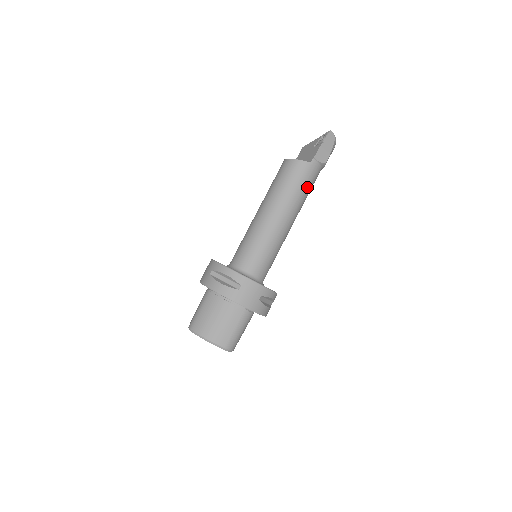
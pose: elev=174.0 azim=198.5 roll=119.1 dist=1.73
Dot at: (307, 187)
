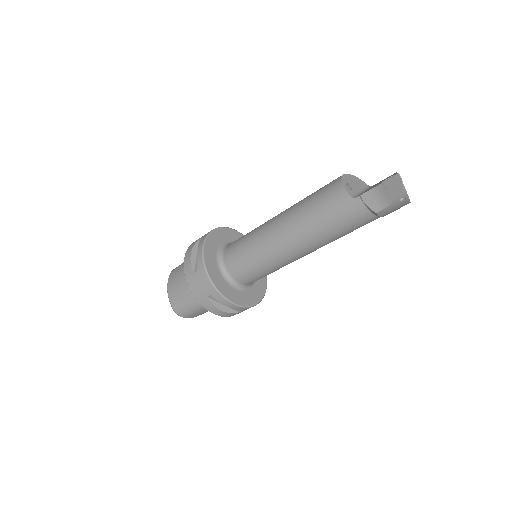
Dot at: (335, 225)
